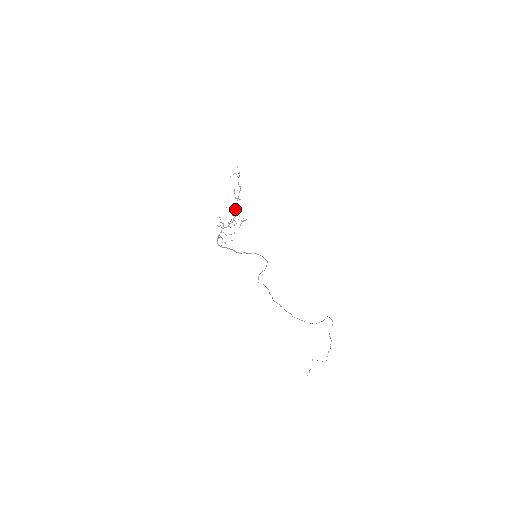
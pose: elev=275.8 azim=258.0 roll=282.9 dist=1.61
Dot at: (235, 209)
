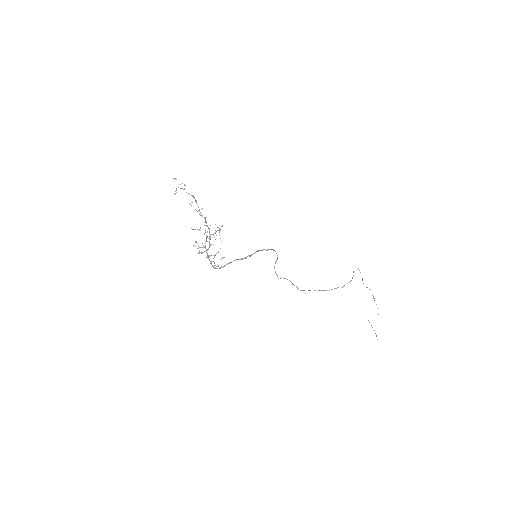
Dot at: occluded
